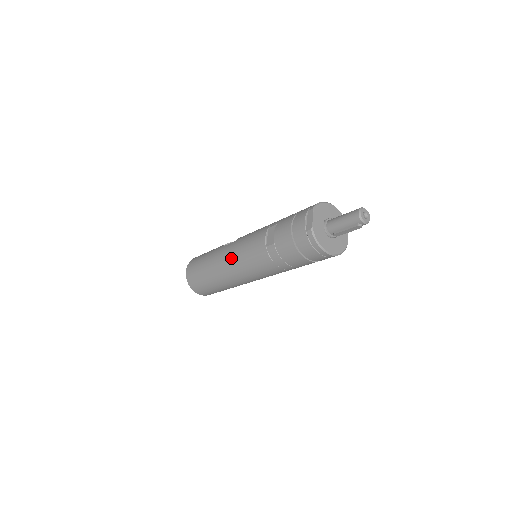
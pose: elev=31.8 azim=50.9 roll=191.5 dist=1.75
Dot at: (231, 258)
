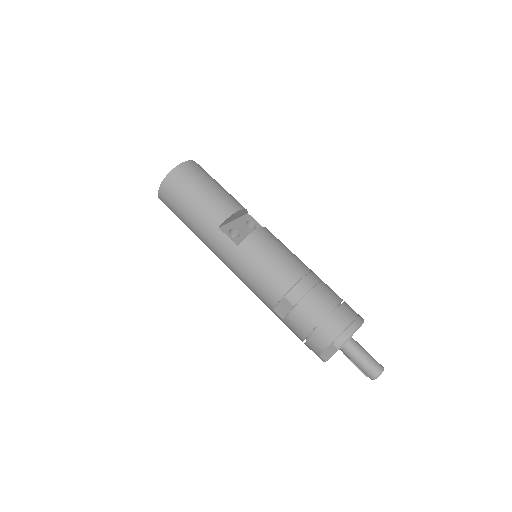
Dot at: (228, 264)
